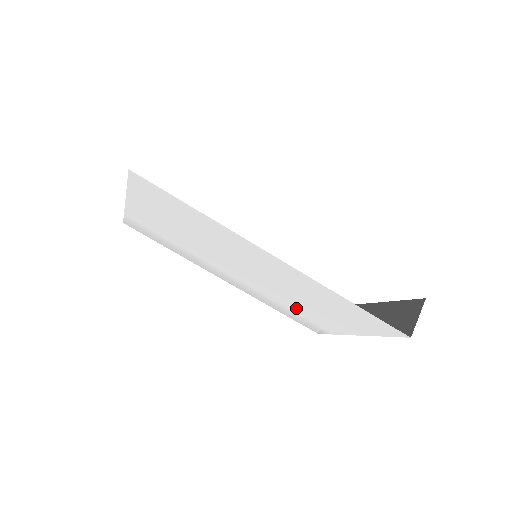
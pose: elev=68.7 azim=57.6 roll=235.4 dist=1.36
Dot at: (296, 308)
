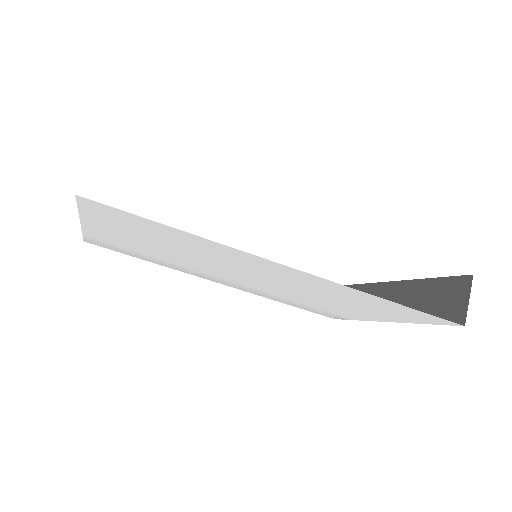
Dot at: (311, 303)
